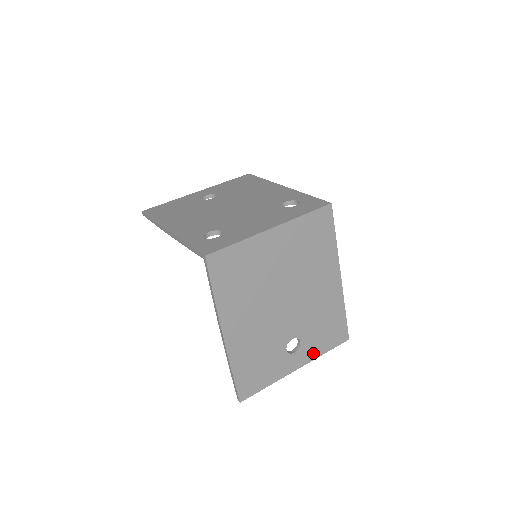
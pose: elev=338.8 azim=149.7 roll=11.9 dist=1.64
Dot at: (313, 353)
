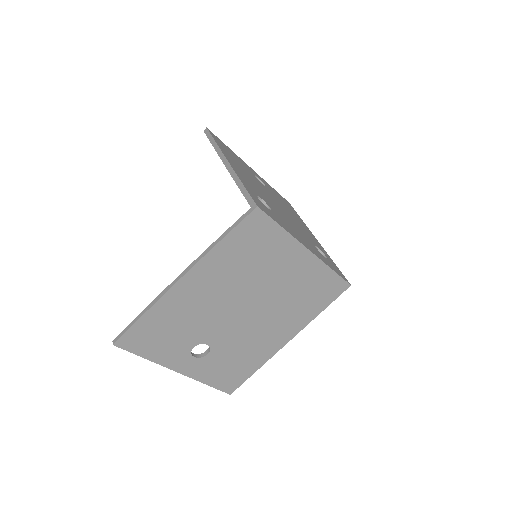
Dot at: (201, 374)
